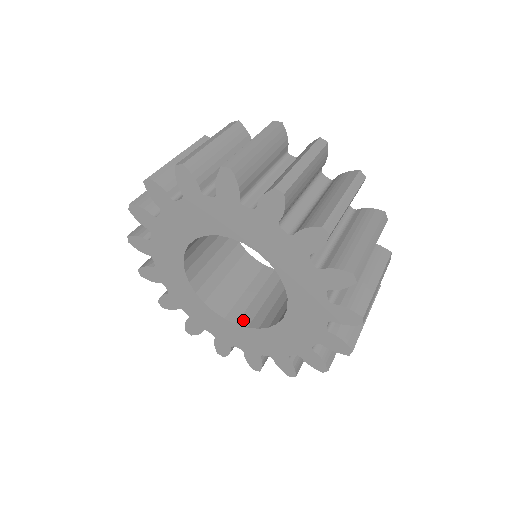
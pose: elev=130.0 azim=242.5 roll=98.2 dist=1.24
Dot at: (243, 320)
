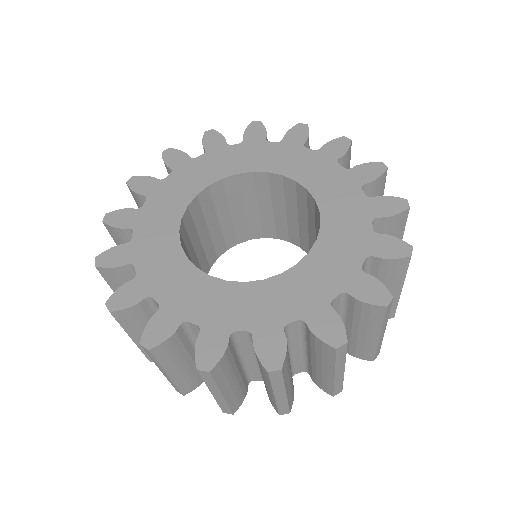
Dot at: occluded
